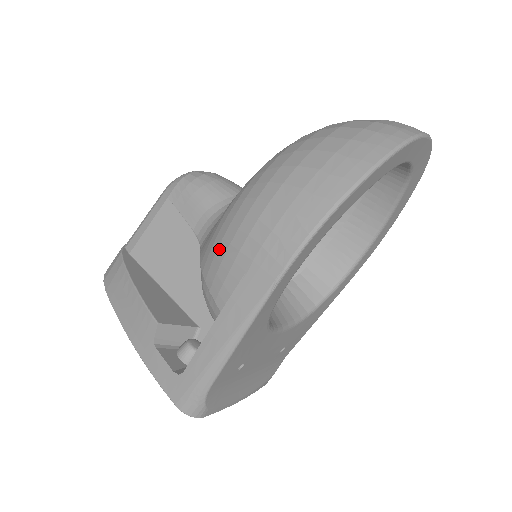
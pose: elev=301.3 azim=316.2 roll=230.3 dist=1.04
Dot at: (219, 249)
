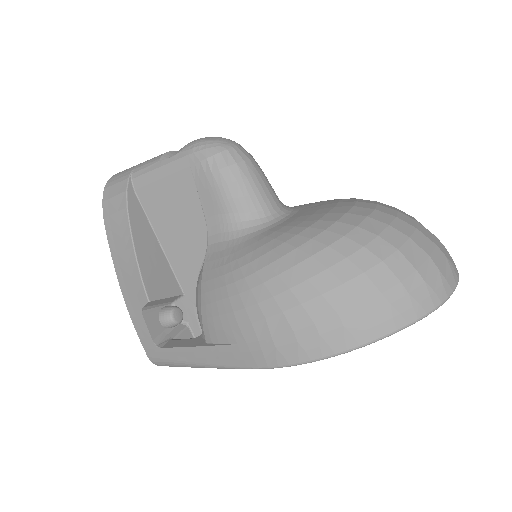
Dot at: (222, 302)
